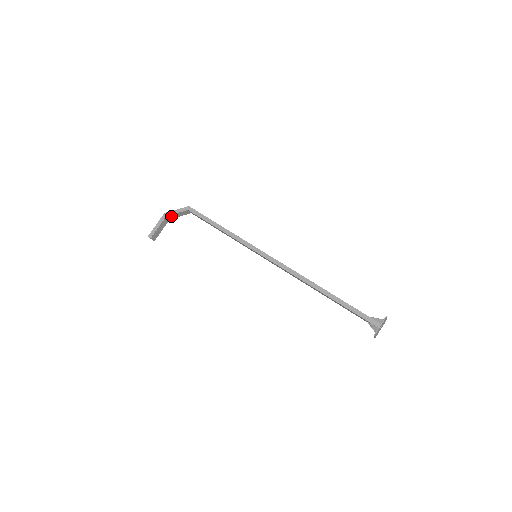
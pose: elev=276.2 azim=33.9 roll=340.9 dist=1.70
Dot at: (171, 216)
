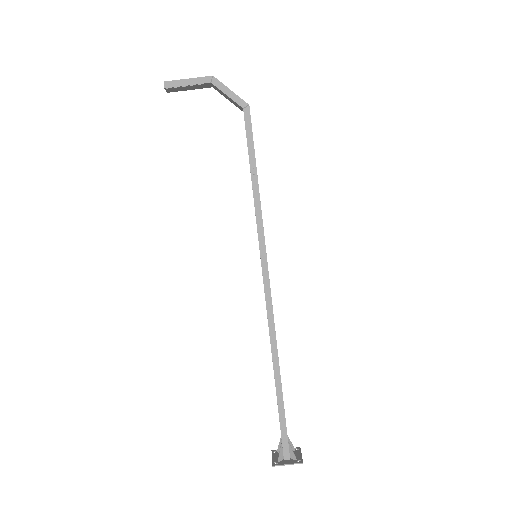
Dot at: (217, 88)
